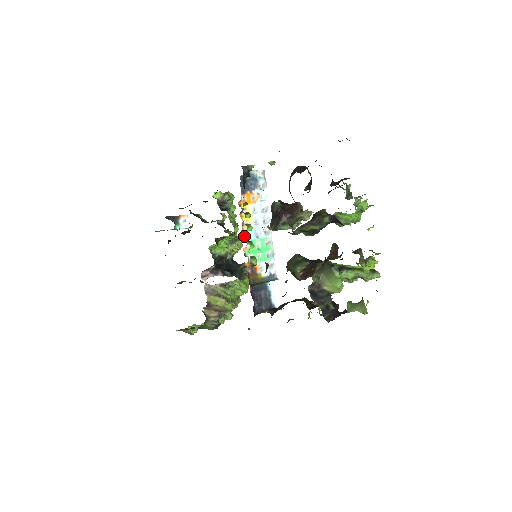
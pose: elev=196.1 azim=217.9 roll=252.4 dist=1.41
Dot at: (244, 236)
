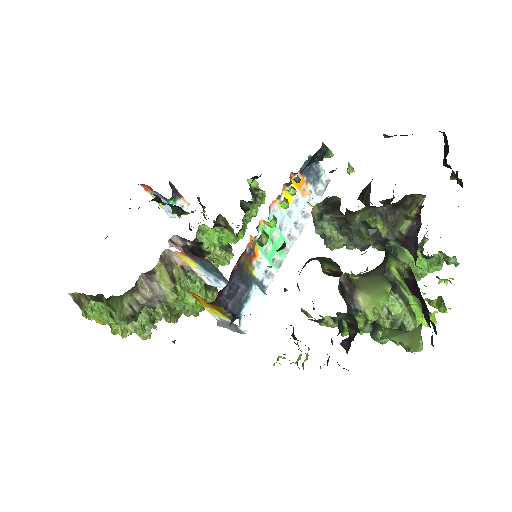
Dot at: (271, 209)
